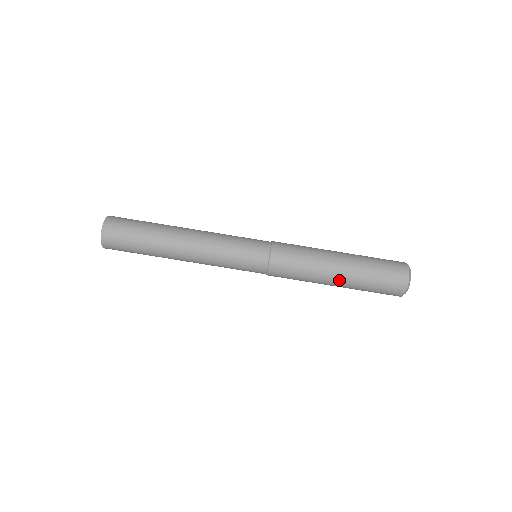
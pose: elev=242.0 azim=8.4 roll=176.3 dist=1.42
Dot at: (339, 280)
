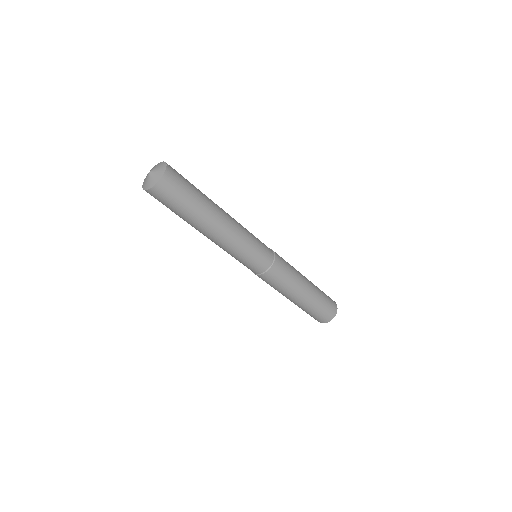
Dot at: (295, 301)
